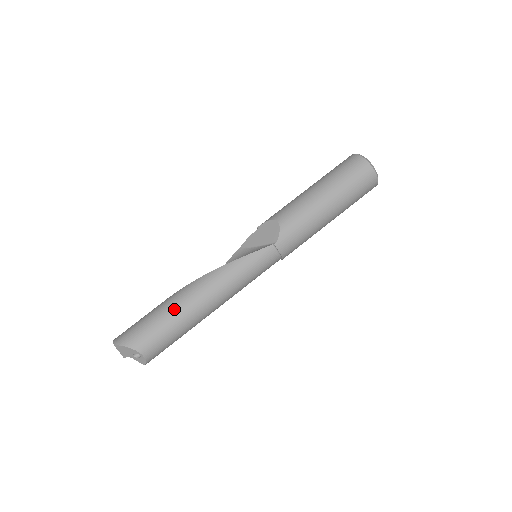
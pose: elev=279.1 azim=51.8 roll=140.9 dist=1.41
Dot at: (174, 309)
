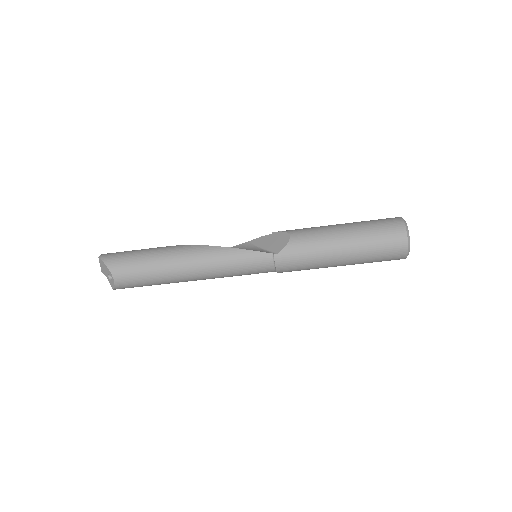
Dot at: (159, 258)
